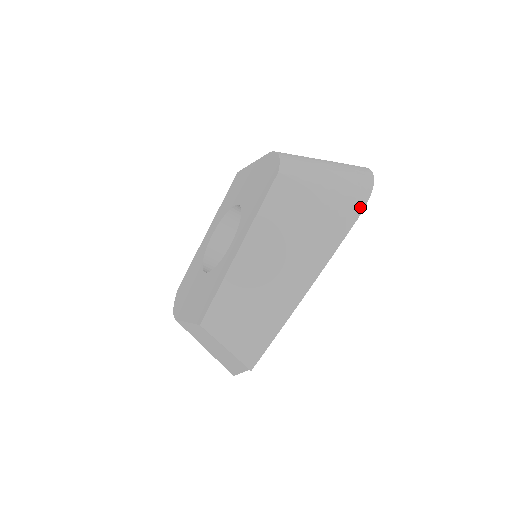
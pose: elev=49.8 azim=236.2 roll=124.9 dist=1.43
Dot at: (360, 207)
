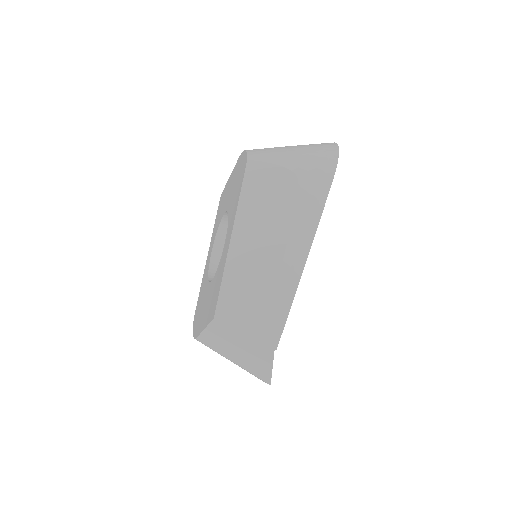
Dot at: (332, 168)
